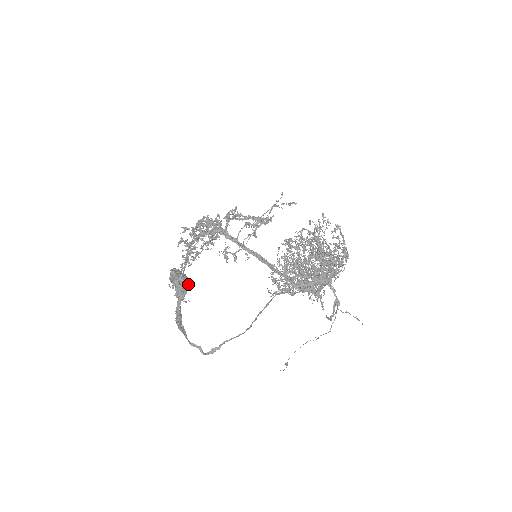
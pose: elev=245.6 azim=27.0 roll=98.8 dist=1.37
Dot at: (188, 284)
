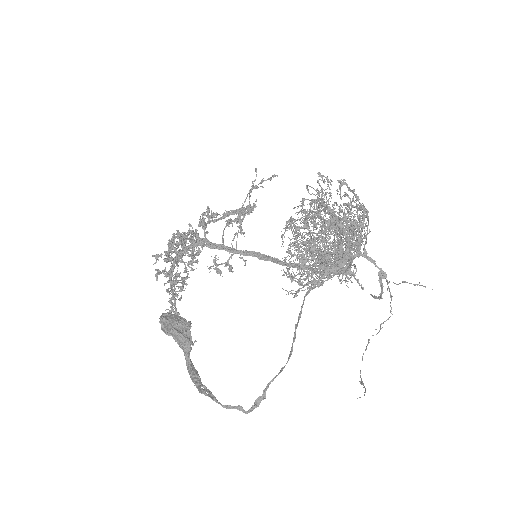
Dot at: occluded
